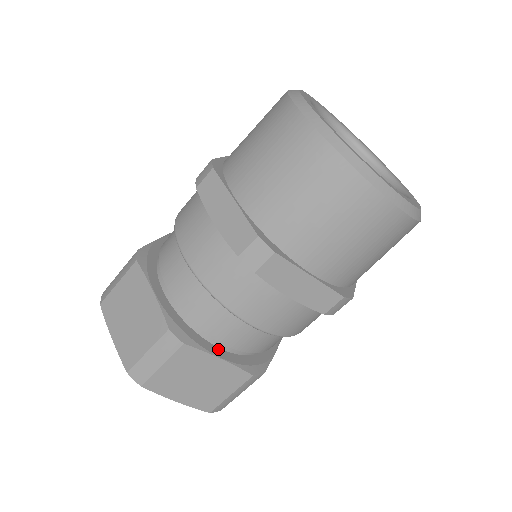
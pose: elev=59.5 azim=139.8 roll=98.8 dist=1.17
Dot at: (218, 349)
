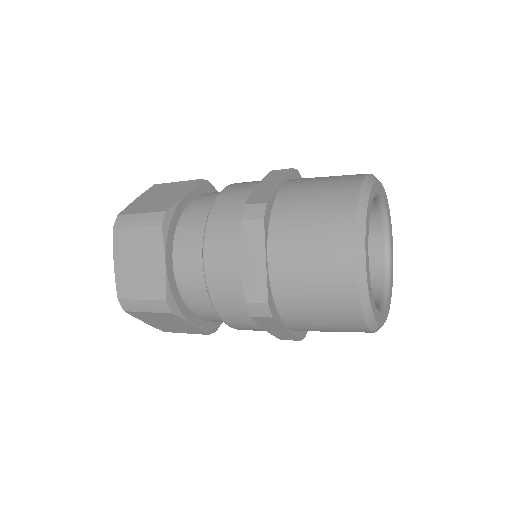
Dot at: occluded
